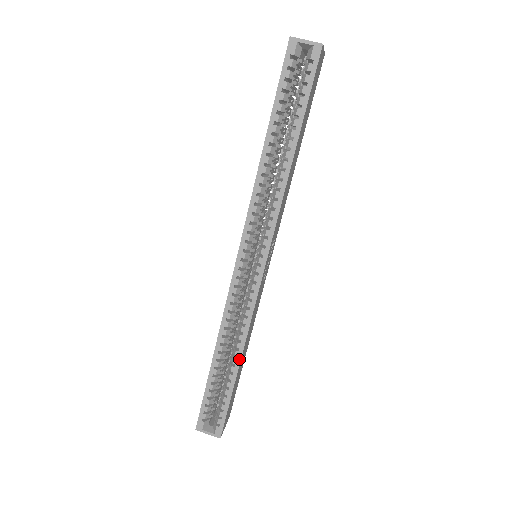
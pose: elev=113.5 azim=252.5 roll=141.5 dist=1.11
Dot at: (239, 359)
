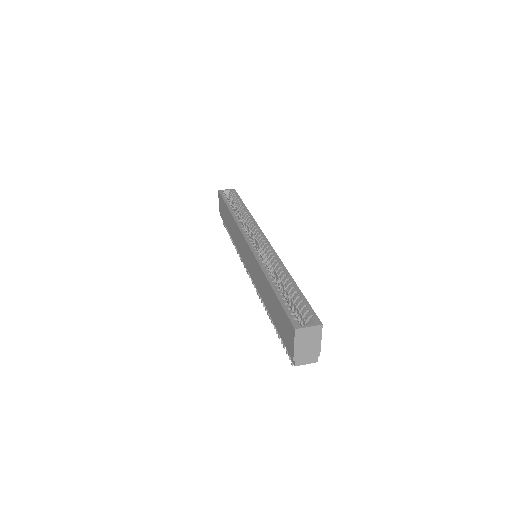
Dot at: (289, 275)
